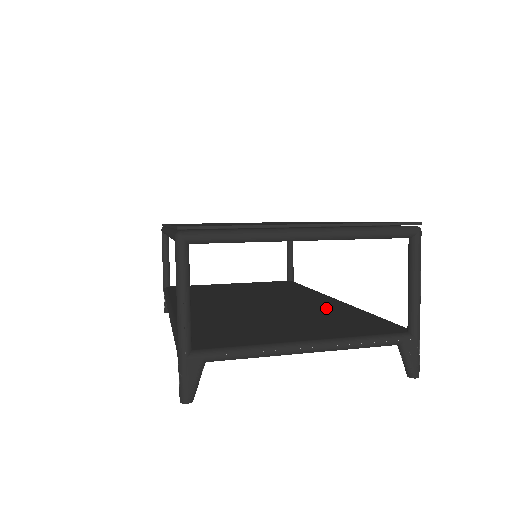
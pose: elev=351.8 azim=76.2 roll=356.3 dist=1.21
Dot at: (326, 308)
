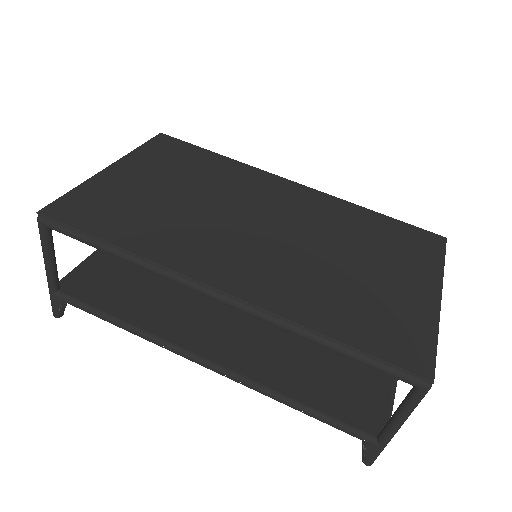
Dot at: occluded
